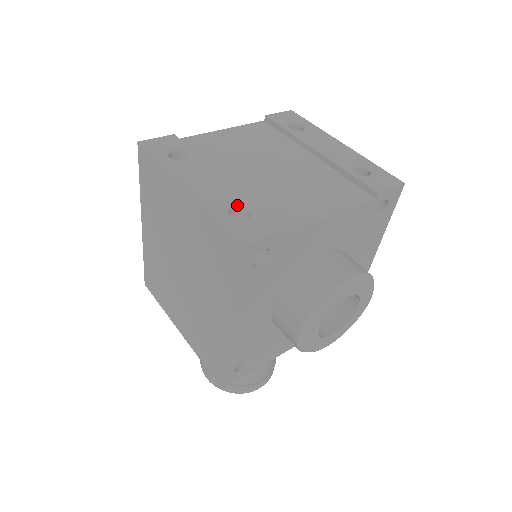
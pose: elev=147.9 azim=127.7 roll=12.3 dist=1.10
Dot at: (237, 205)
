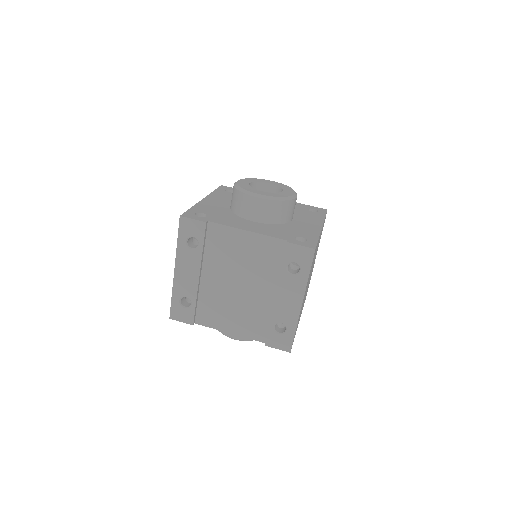
Dot at: (189, 298)
